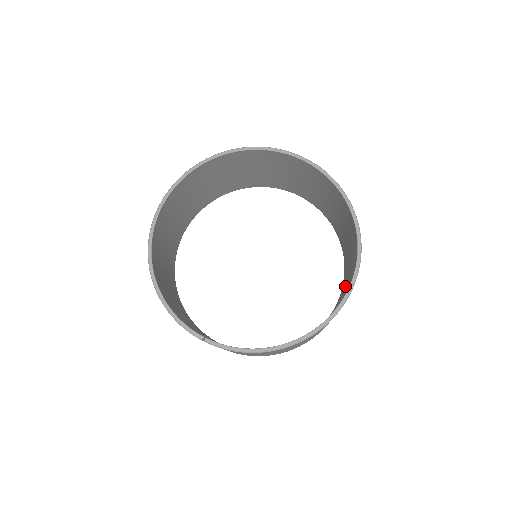
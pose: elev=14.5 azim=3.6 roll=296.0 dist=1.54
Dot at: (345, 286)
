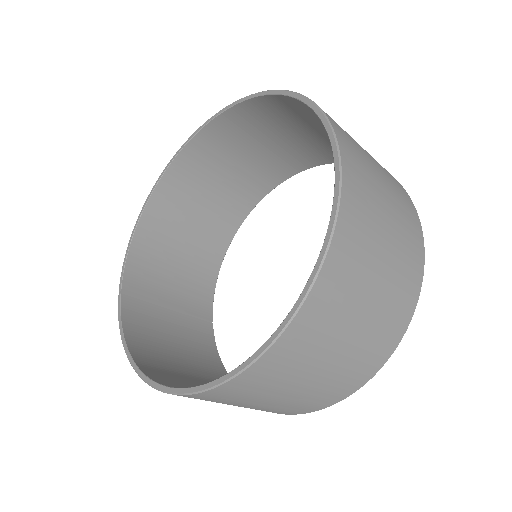
Dot at: occluded
